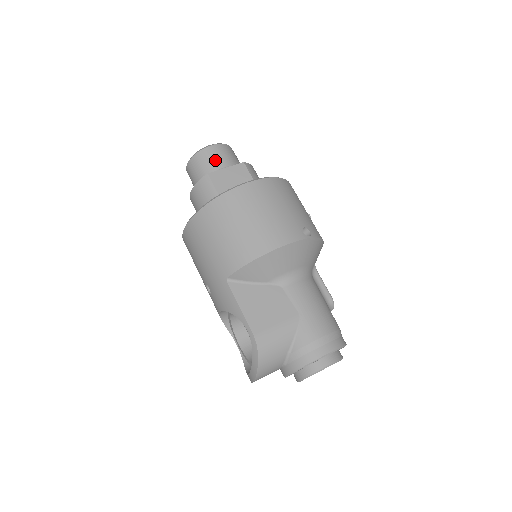
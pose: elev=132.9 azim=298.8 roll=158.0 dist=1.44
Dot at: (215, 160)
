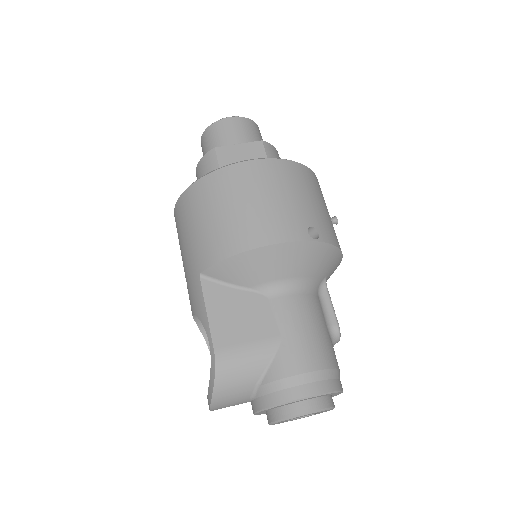
Dot at: (229, 134)
